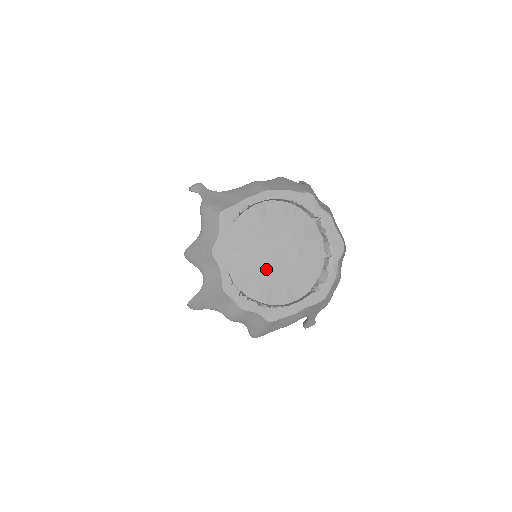
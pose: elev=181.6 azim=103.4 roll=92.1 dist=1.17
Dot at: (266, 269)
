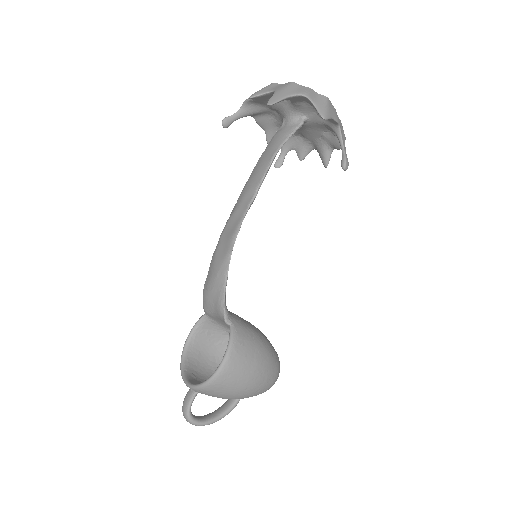
Dot at: occluded
